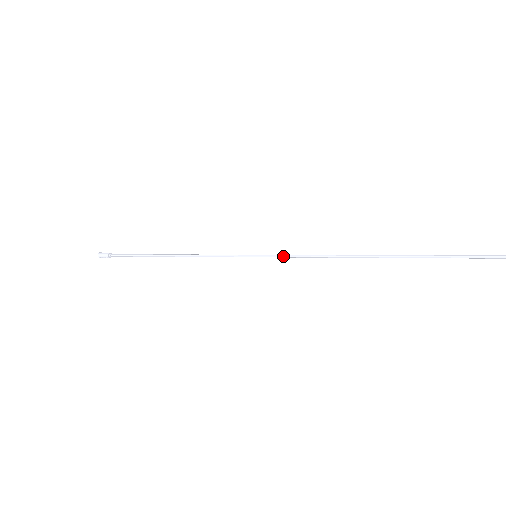
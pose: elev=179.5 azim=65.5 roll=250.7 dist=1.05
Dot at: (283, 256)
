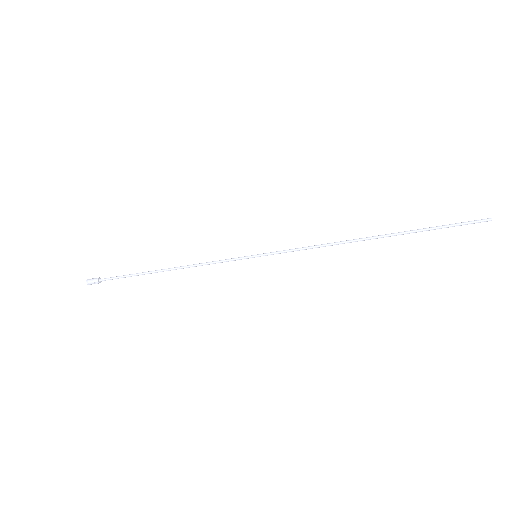
Dot at: (283, 251)
